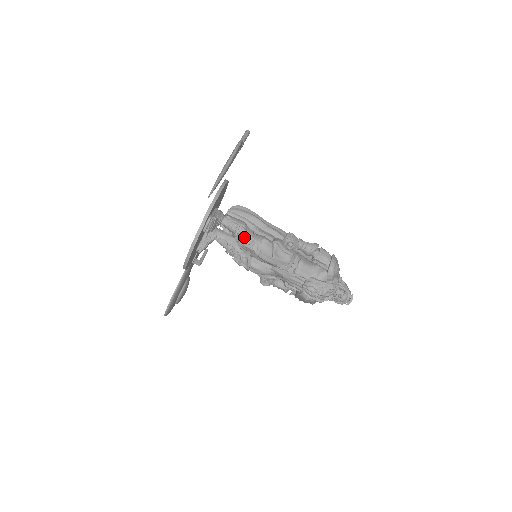
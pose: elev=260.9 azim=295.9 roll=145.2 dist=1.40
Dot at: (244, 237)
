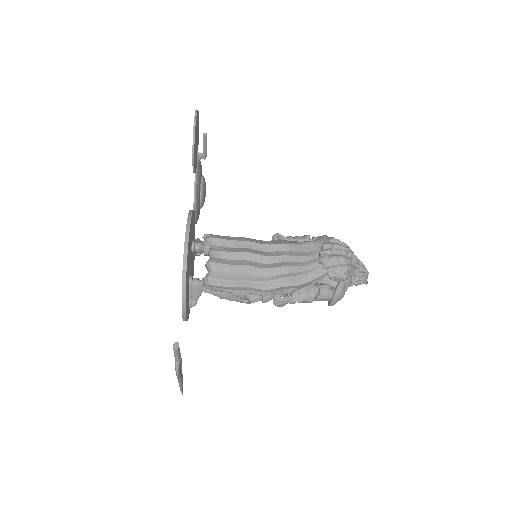
Dot at: occluded
